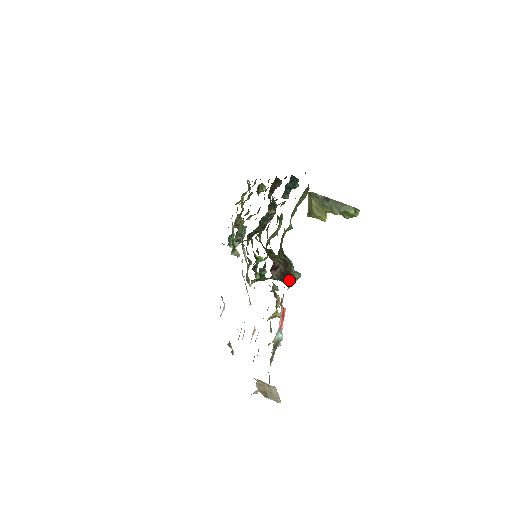
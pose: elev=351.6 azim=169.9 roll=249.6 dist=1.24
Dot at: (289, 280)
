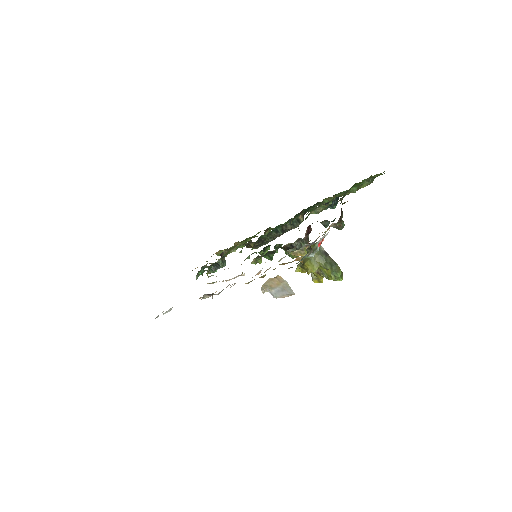
Dot at: (340, 219)
